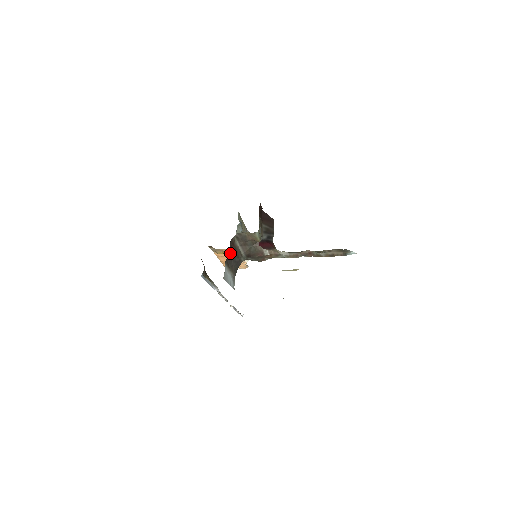
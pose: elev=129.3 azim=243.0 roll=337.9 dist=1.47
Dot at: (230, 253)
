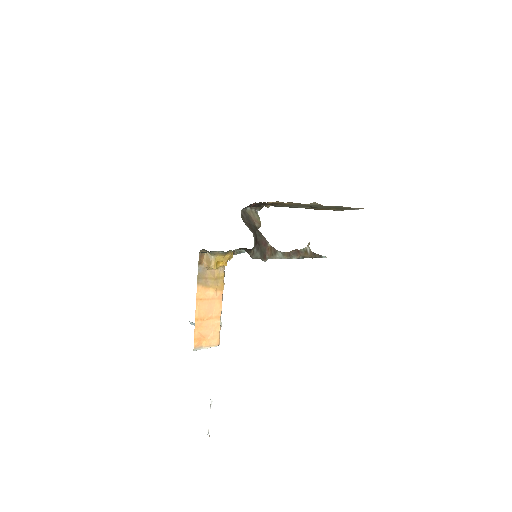
Dot at: occluded
